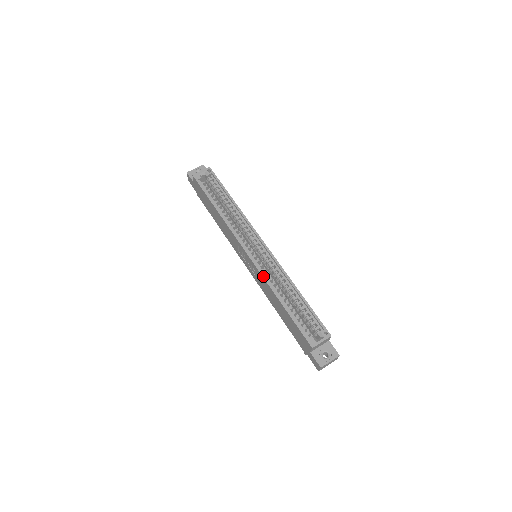
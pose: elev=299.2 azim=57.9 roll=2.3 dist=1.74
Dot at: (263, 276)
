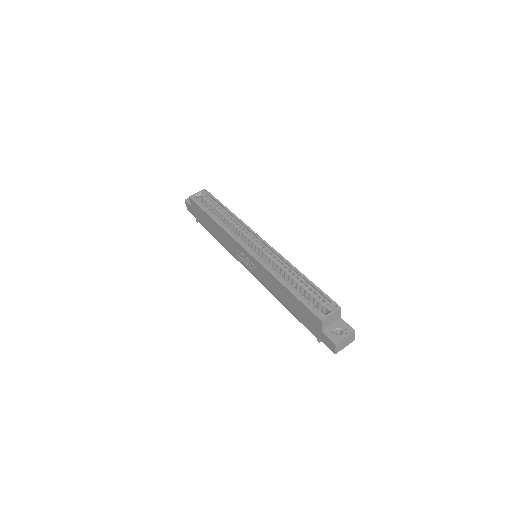
Dot at: (262, 265)
